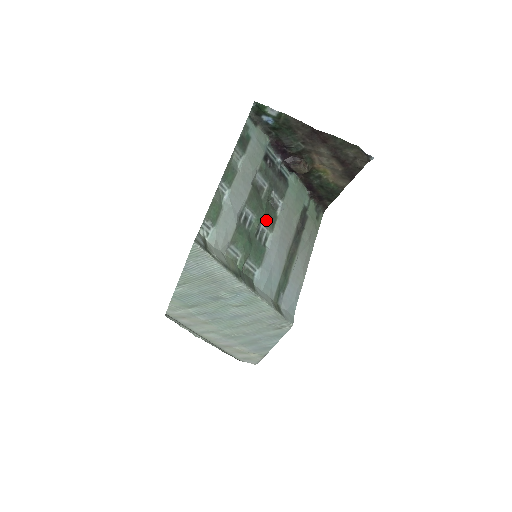
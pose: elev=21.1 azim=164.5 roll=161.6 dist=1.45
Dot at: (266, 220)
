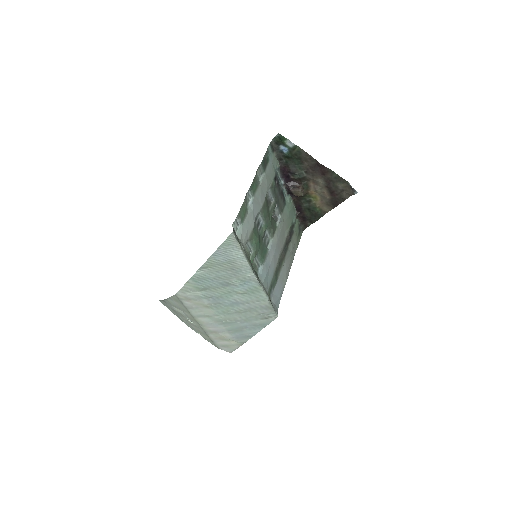
Dot at: (270, 228)
